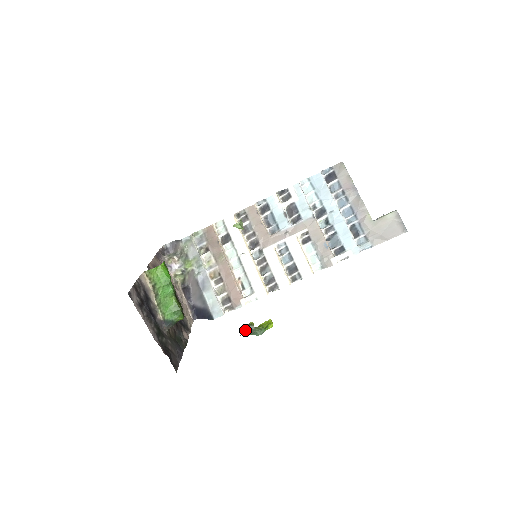
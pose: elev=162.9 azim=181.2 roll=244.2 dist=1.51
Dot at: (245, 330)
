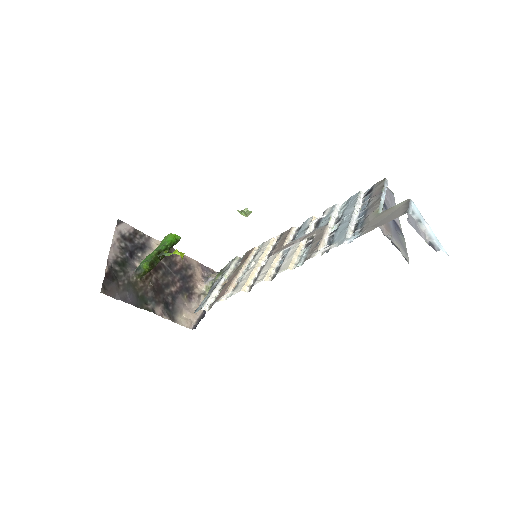
Dot at: occluded
